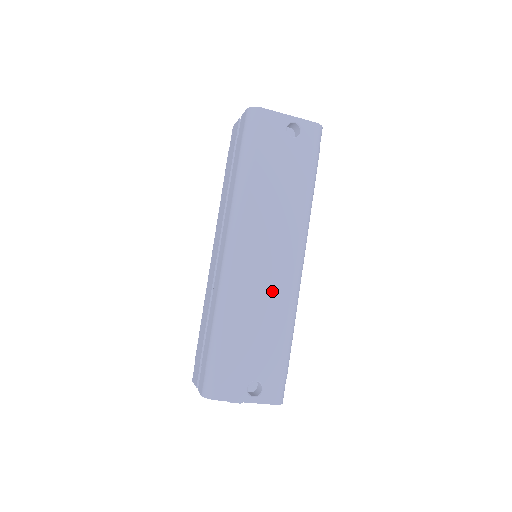
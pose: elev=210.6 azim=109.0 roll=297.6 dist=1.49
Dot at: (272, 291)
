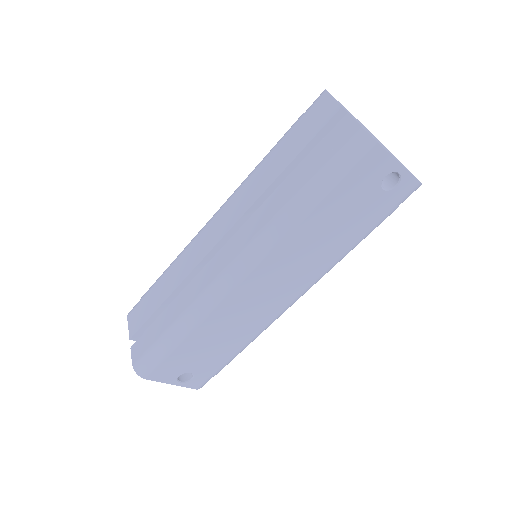
Dot at: (252, 318)
